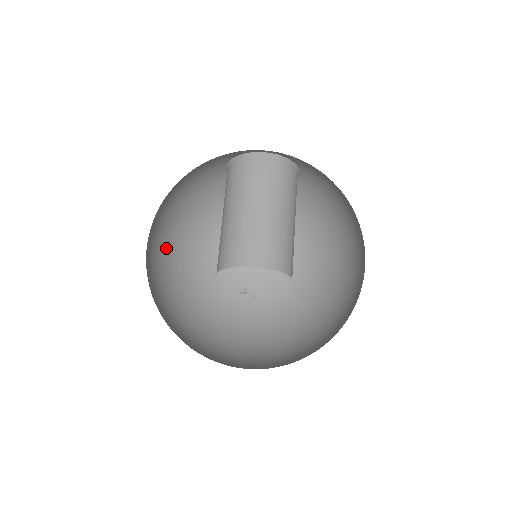
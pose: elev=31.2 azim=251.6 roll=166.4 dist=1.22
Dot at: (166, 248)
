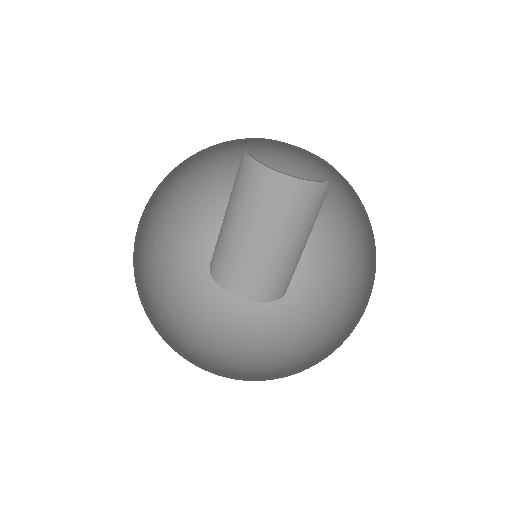
Dot at: occluded
